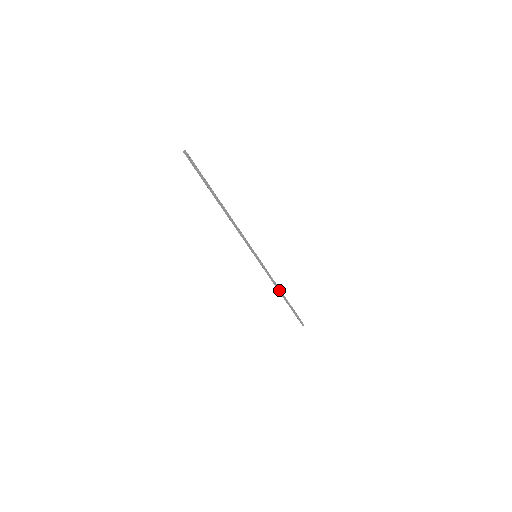
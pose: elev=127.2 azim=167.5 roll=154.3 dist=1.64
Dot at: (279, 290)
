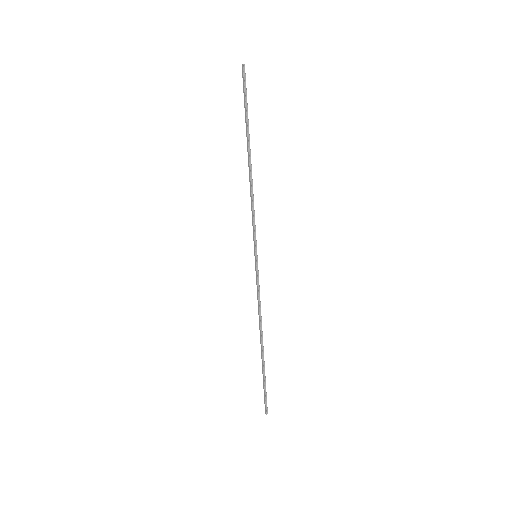
Dot at: (260, 329)
